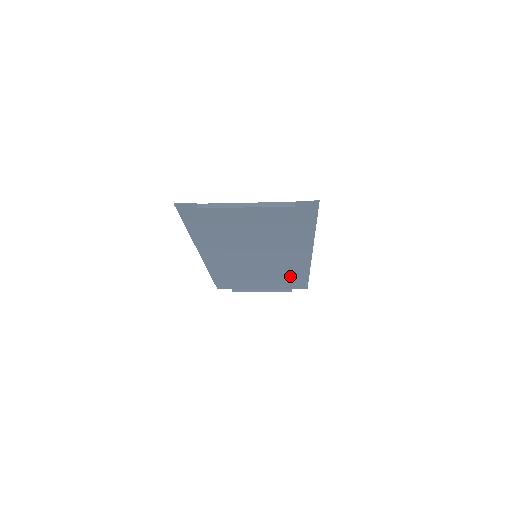
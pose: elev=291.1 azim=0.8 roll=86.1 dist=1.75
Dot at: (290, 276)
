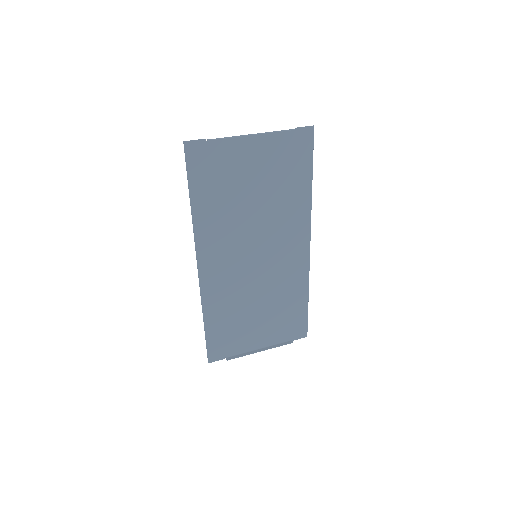
Dot at: (289, 304)
